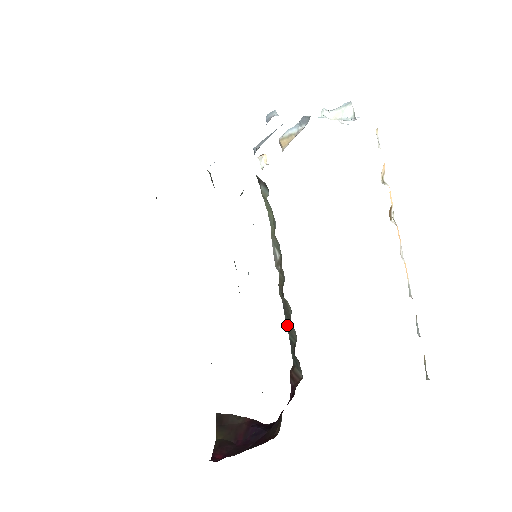
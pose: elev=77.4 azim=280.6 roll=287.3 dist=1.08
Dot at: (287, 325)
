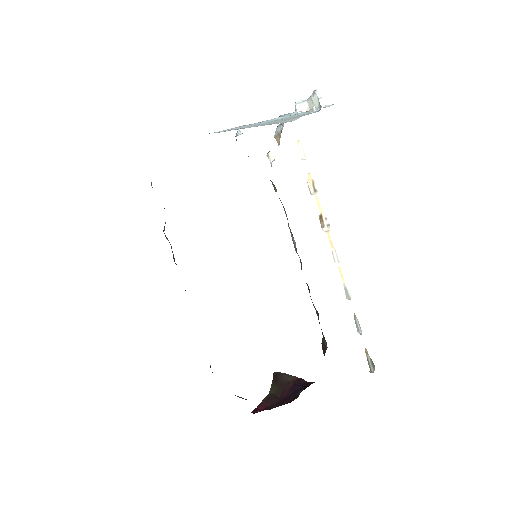
Dot at: occluded
